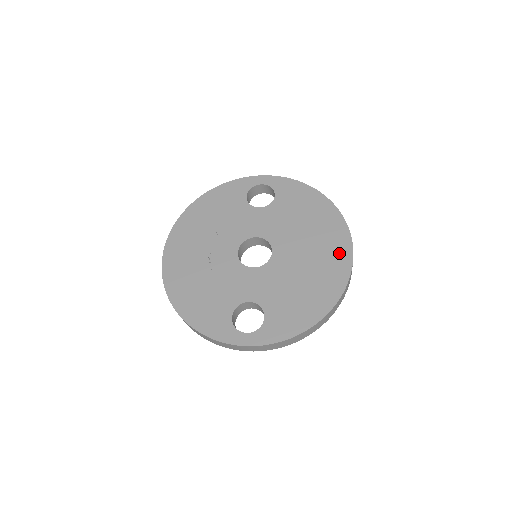
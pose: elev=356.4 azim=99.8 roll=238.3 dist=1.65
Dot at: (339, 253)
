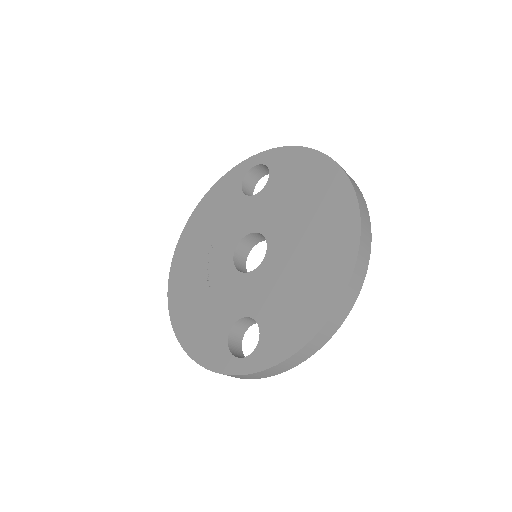
Dot at: (342, 227)
